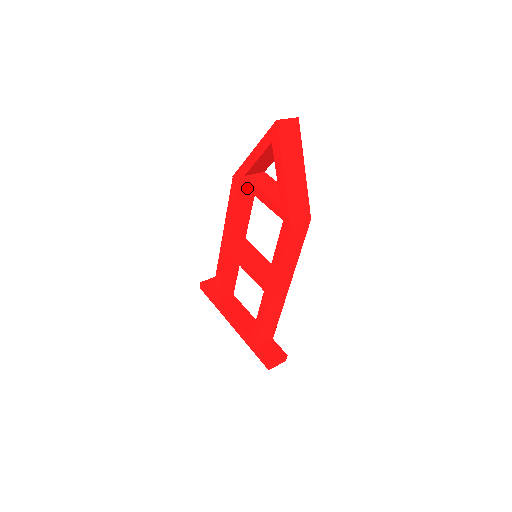
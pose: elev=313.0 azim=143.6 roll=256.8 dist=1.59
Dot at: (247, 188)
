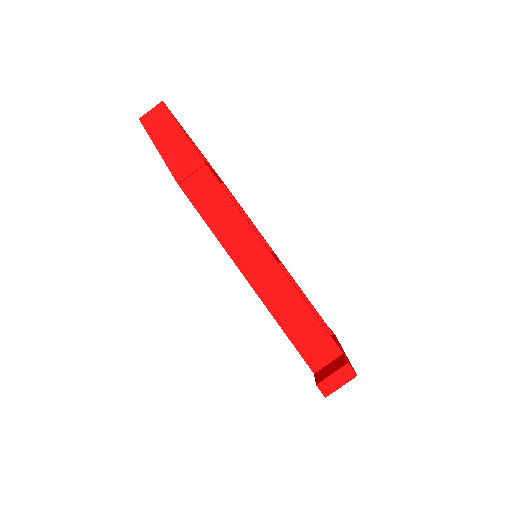
Dot at: occluded
